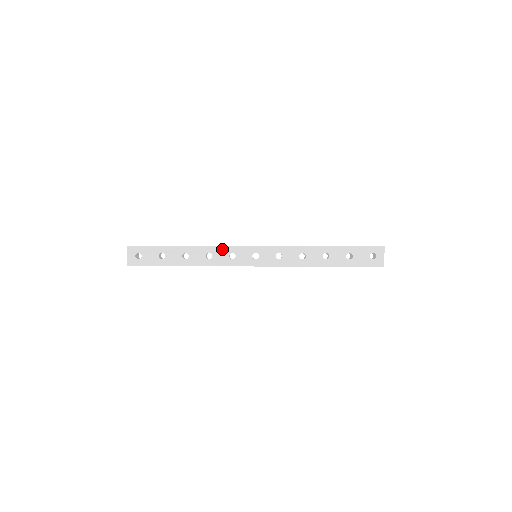
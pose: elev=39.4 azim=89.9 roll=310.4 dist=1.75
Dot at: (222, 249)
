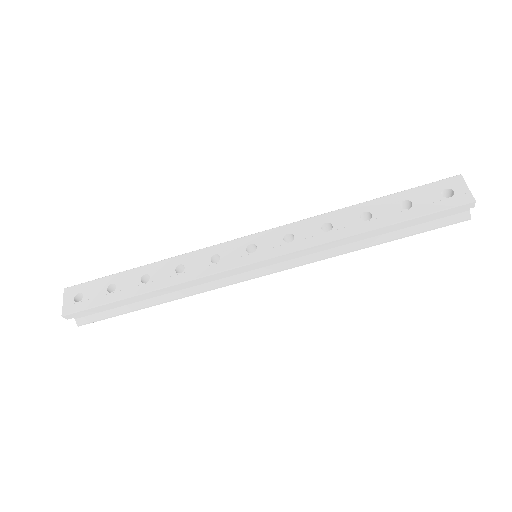
Dot at: (199, 254)
